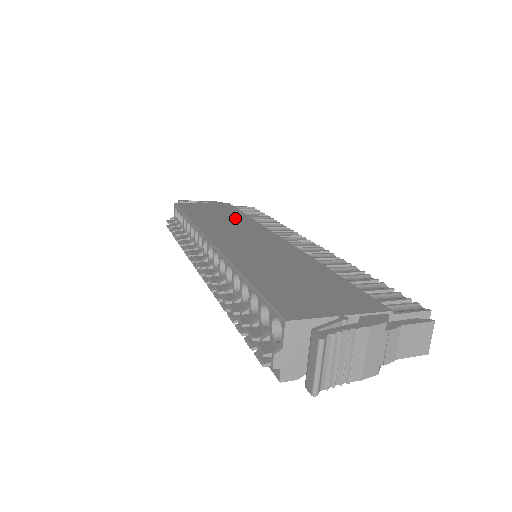
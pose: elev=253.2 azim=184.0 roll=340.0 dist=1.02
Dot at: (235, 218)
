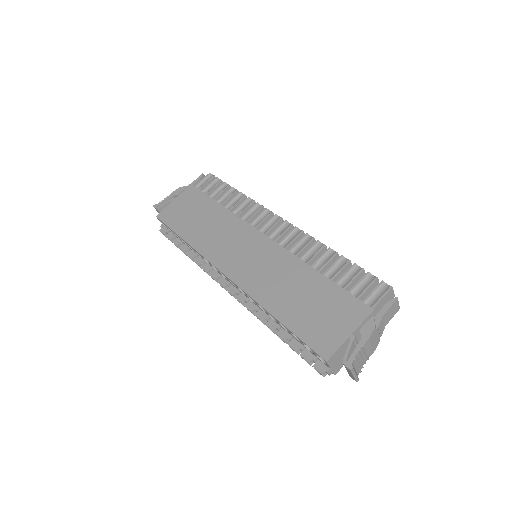
Dot at: (215, 218)
